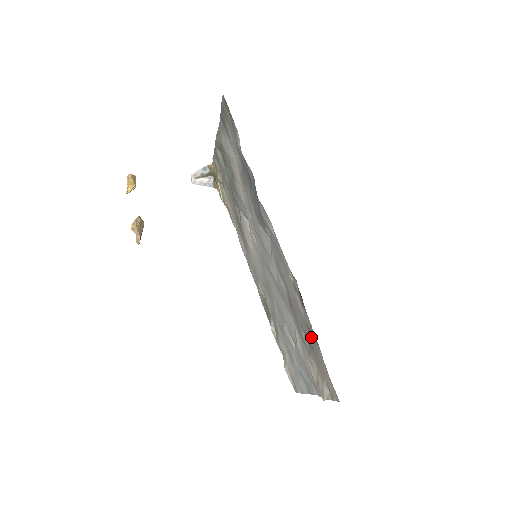
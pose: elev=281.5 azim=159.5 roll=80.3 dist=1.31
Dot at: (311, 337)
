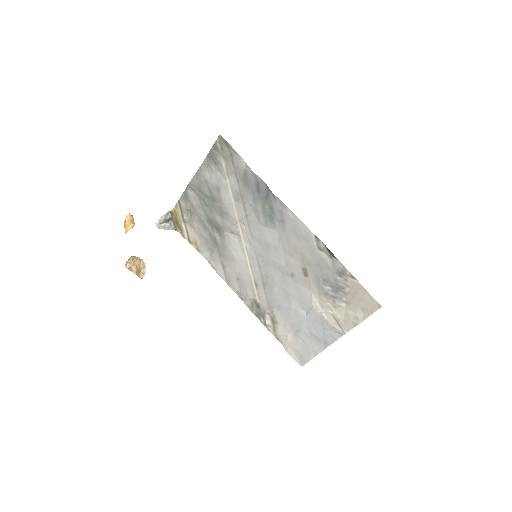
Dot at: (341, 278)
